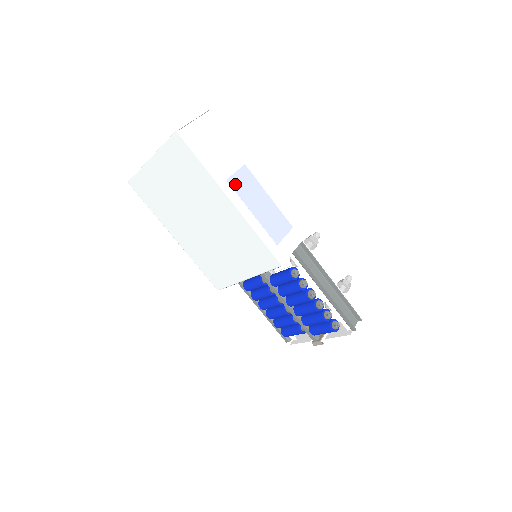
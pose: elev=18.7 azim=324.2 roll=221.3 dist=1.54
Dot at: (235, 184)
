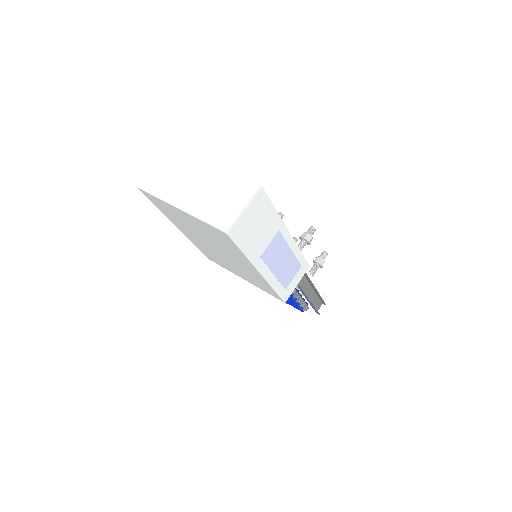
Dot at: (266, 256)
